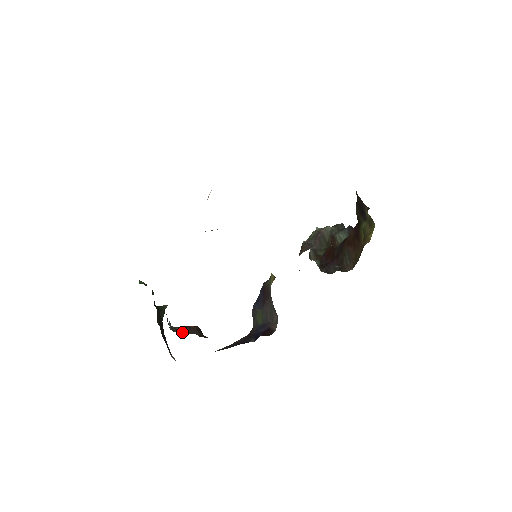
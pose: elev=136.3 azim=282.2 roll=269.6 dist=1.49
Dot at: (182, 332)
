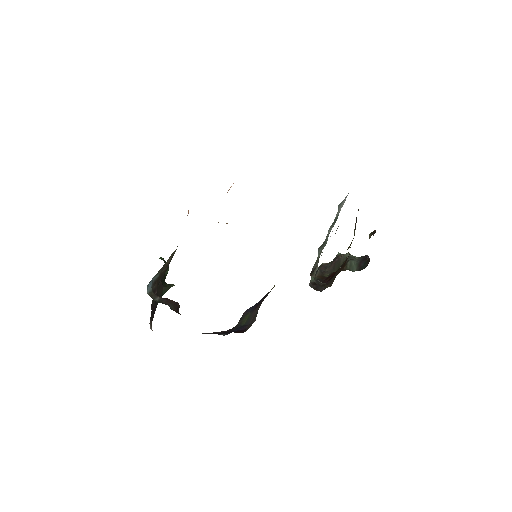
Dot at: (159, 301)
